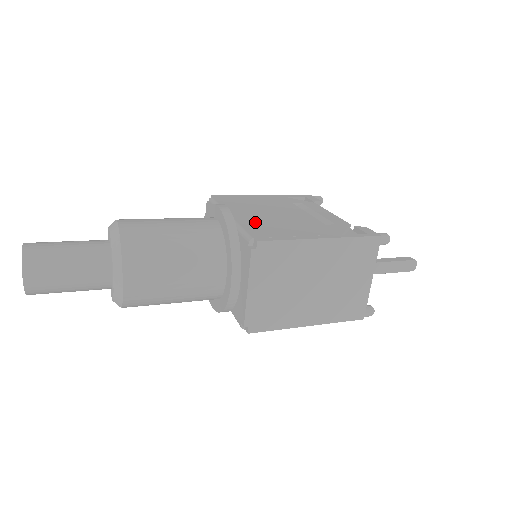
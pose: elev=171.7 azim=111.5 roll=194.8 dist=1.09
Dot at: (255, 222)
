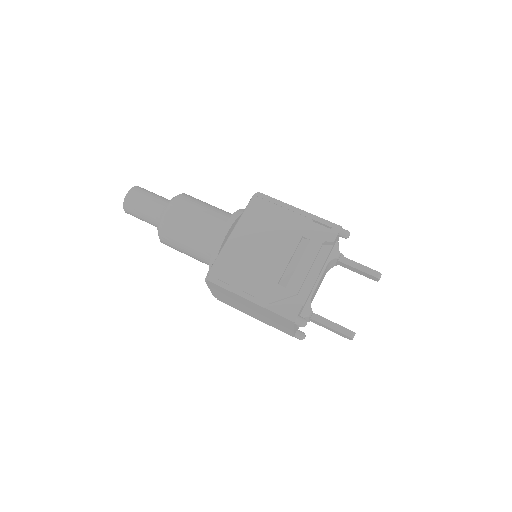
Dot at: (235, 254)
